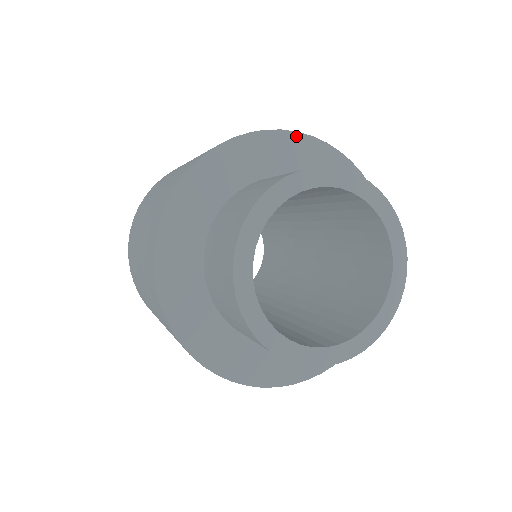
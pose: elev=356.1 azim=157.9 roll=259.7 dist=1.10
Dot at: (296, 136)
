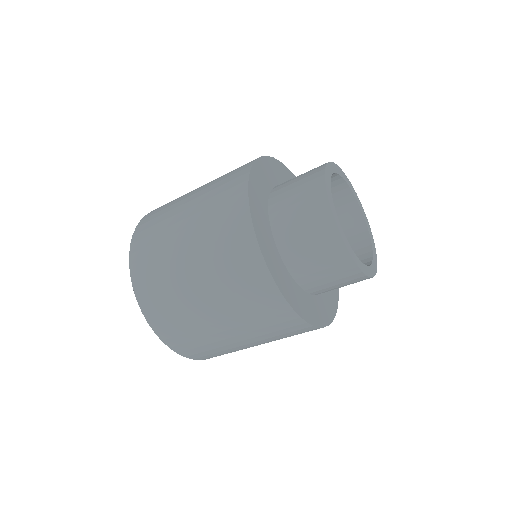
Dot at: (289, 172)
